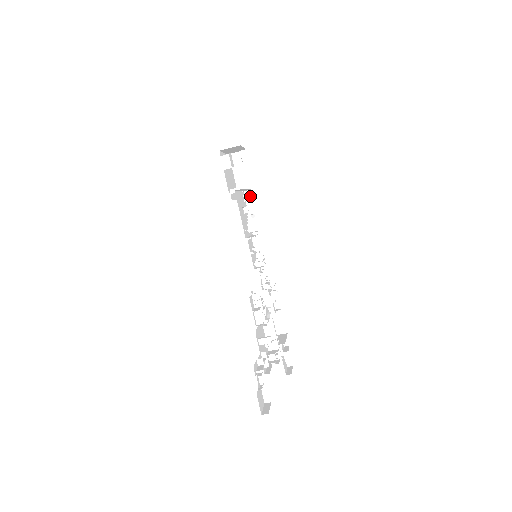
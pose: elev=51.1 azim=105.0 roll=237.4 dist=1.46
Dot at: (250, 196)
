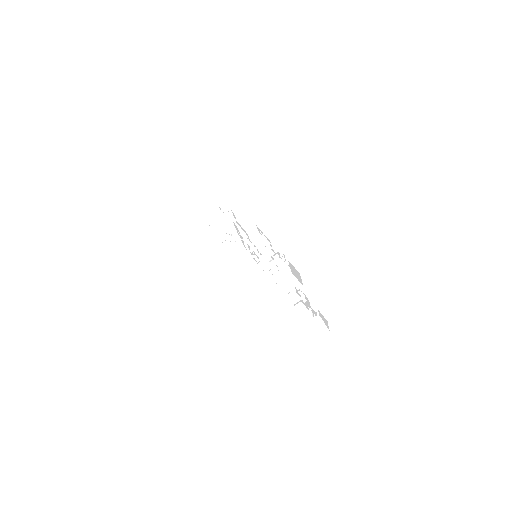
Dot at: (239, 239)
